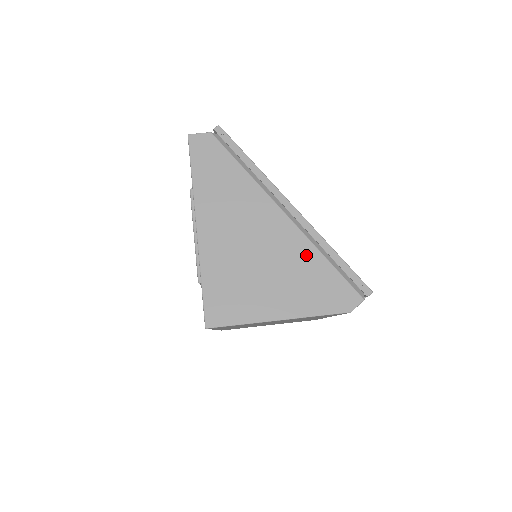
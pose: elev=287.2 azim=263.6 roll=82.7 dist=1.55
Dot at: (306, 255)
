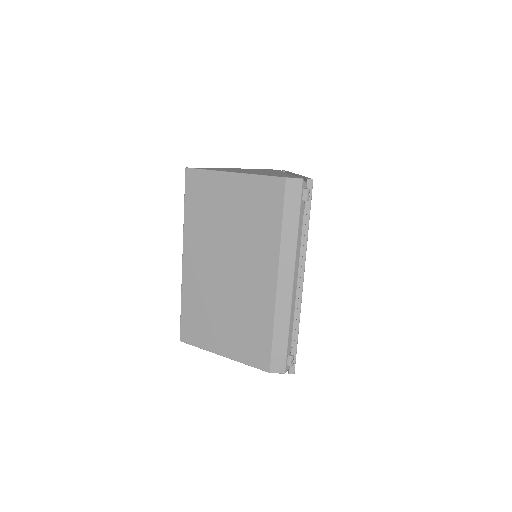
Dot at: (283, 174)
